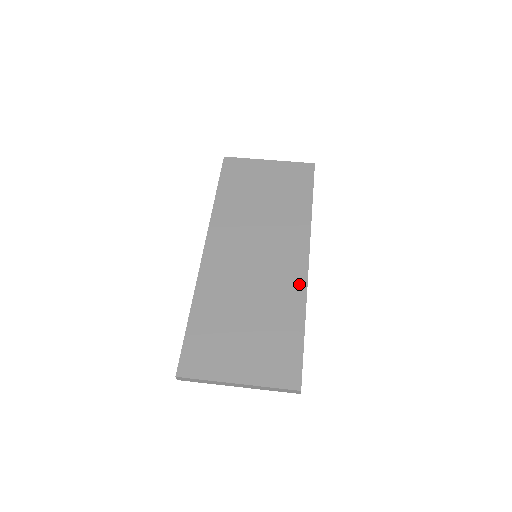
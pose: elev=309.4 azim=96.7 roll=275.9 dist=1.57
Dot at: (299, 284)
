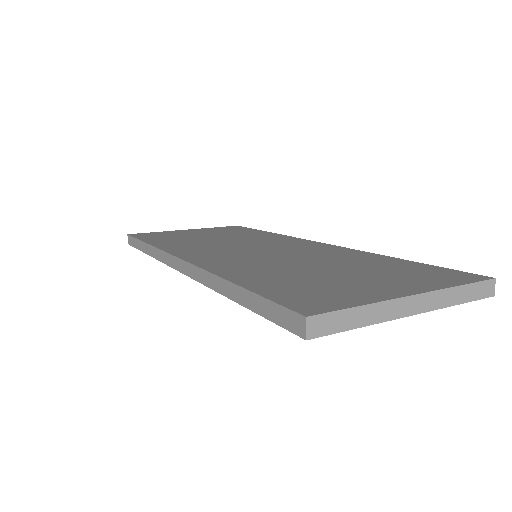
Dot at: (339, 249)
